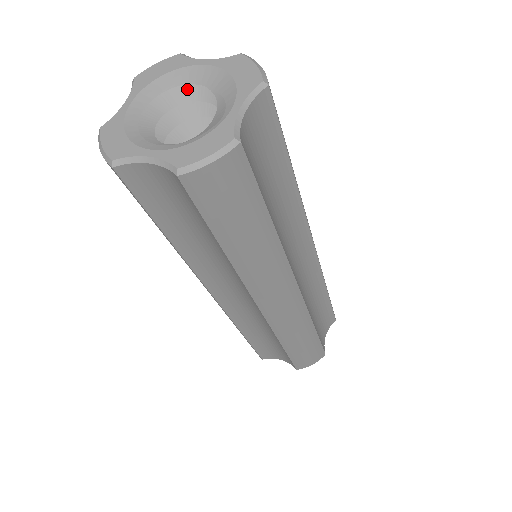
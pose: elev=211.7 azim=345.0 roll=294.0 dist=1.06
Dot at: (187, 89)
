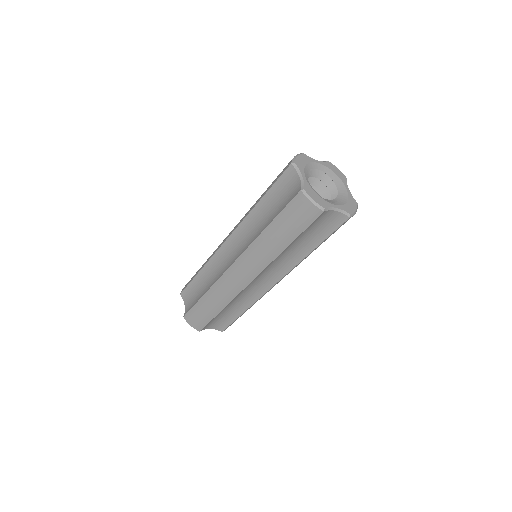
Dot at: (333, 186)
